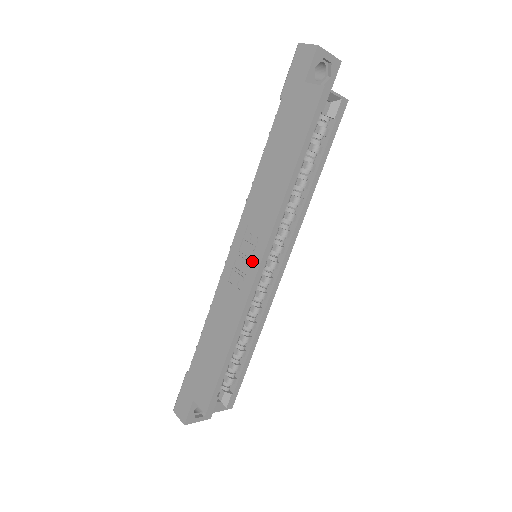
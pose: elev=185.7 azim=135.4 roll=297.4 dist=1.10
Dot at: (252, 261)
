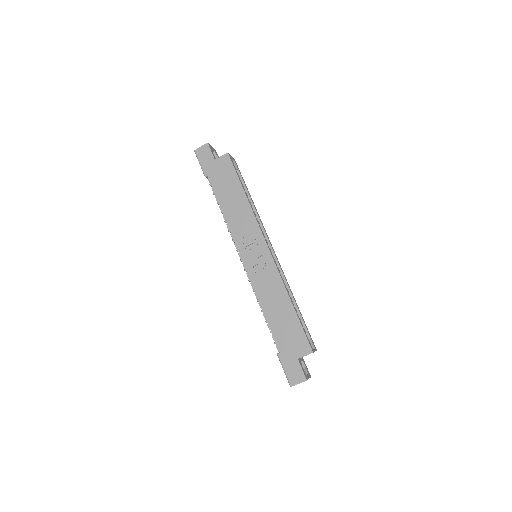
Dot at: (262, 250)
